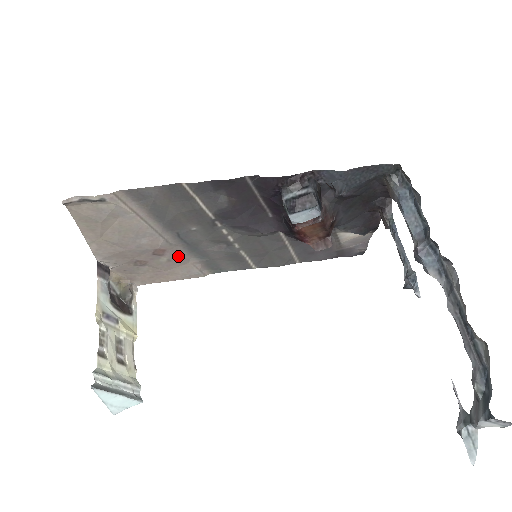
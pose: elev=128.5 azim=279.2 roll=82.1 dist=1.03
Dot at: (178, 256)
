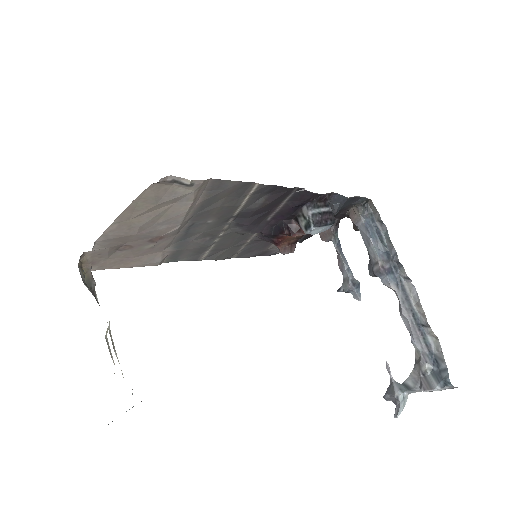
Dot at: (163, 244)
